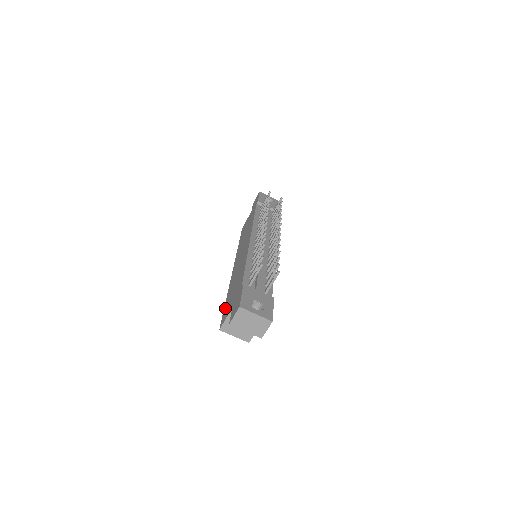
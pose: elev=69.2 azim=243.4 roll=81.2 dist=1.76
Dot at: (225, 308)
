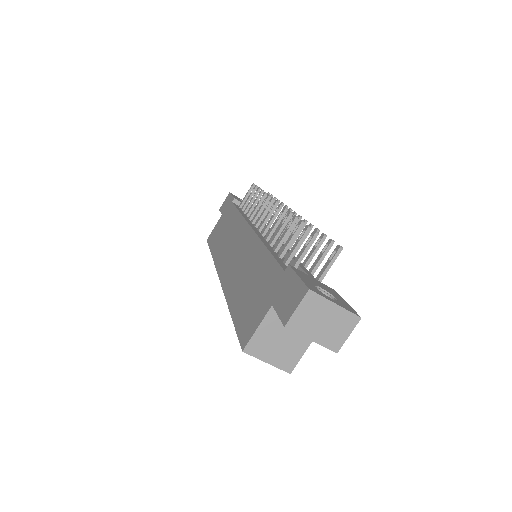
Dot at: (239, 319)
